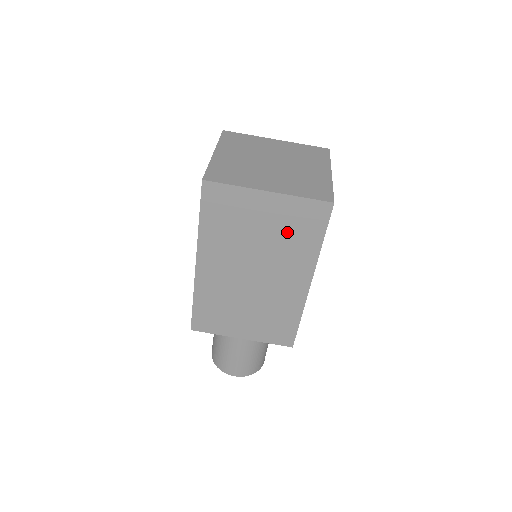
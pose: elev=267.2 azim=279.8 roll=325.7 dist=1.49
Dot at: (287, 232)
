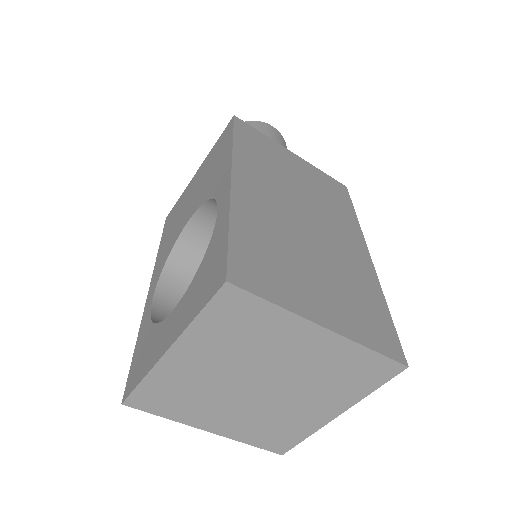
Dot at: occluded
